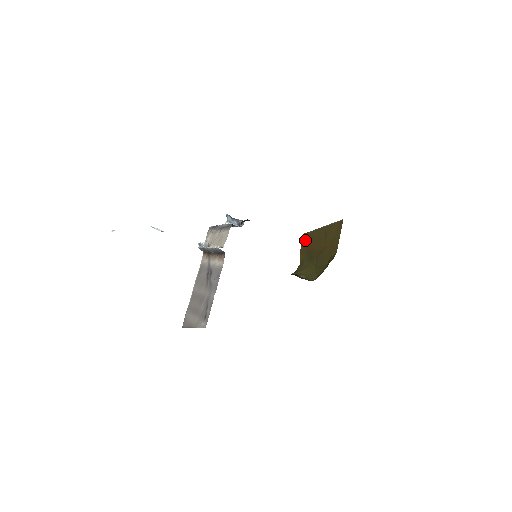
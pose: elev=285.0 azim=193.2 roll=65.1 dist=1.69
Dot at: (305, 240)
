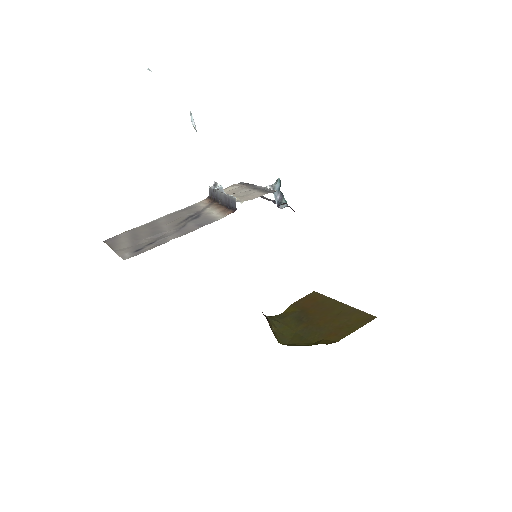
Dot at: (310, 298)
